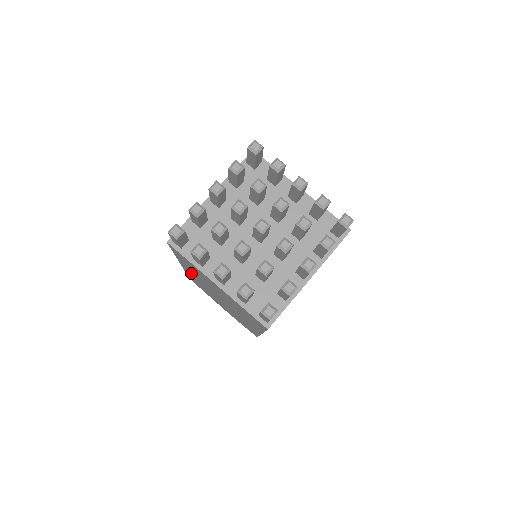
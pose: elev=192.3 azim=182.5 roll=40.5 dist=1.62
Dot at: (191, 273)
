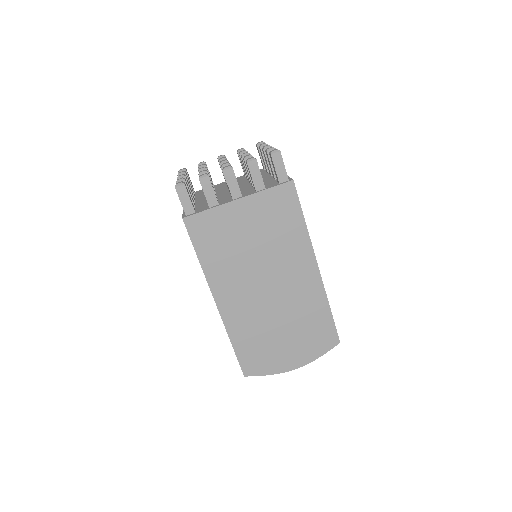
Dot at: occluded
